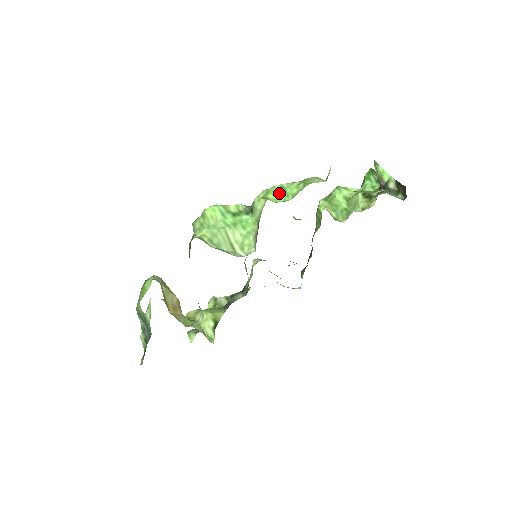
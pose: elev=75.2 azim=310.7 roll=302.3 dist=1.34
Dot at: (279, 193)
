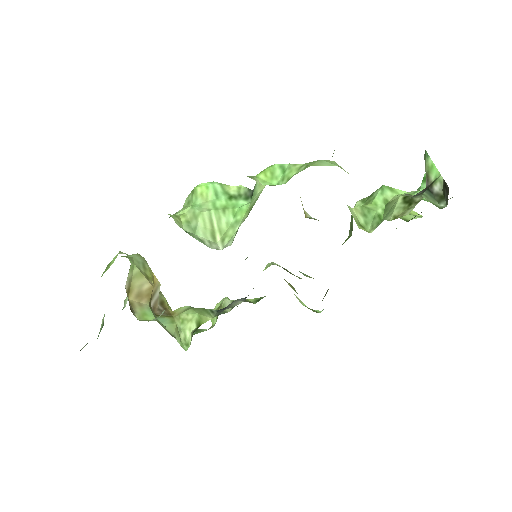
Dot at: (275, 174)
